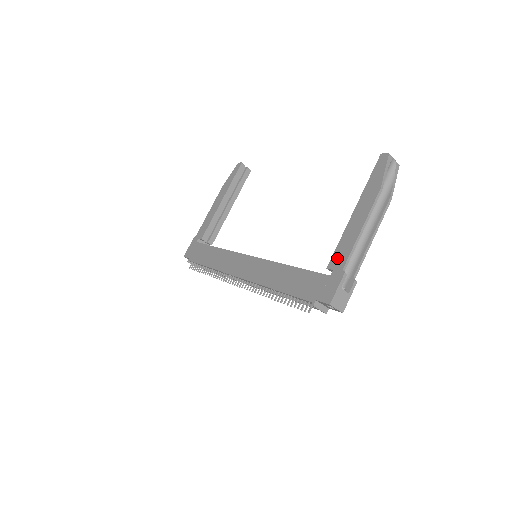
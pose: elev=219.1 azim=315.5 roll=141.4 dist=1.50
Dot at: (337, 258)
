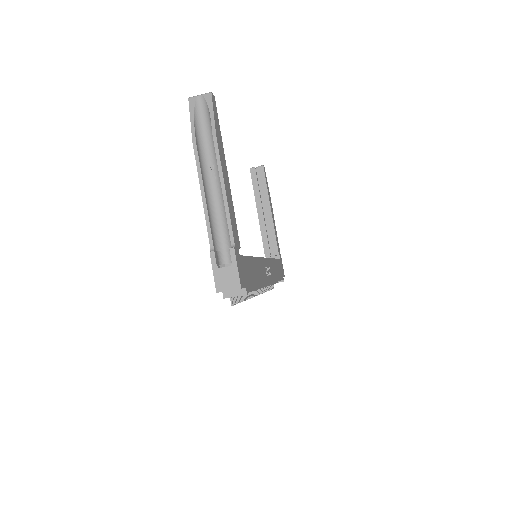
Dot at: occluded
